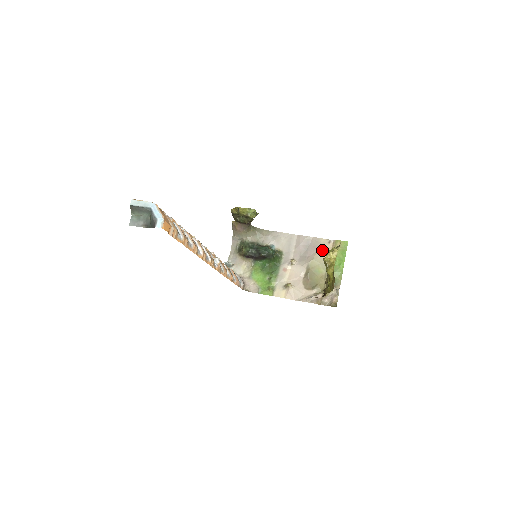
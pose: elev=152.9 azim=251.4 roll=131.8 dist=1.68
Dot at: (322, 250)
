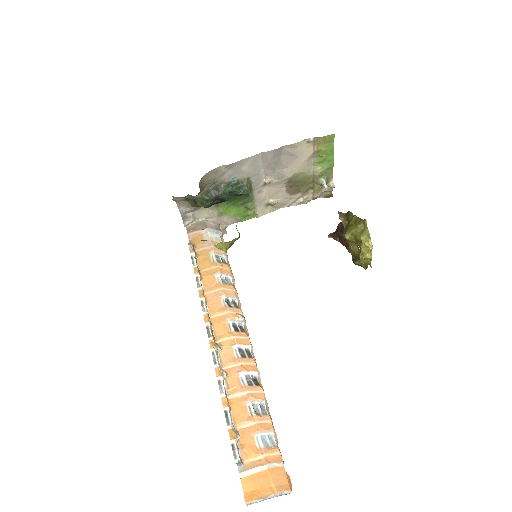
Dot at: (302, 157)
